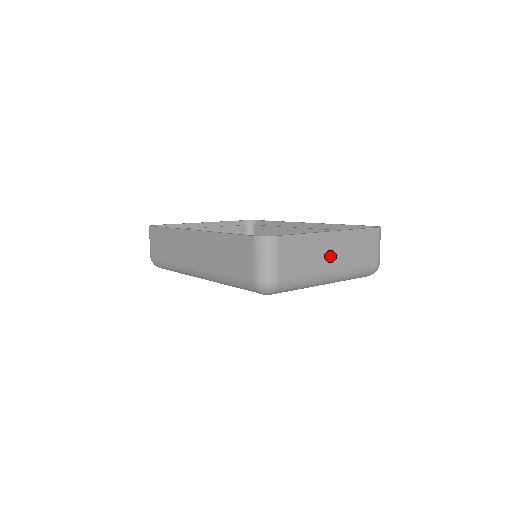
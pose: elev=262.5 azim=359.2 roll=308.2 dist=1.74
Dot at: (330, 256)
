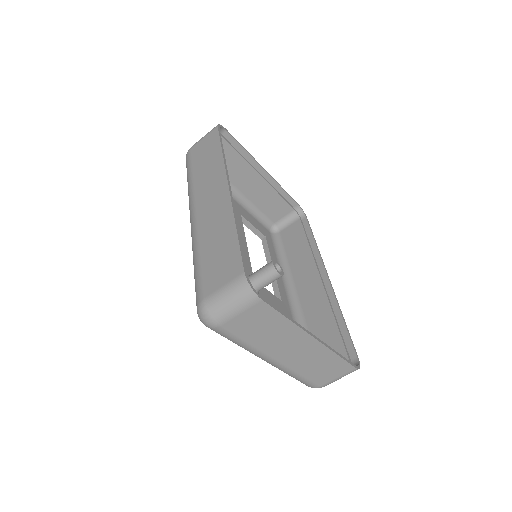
Dot at: (288, 349)
